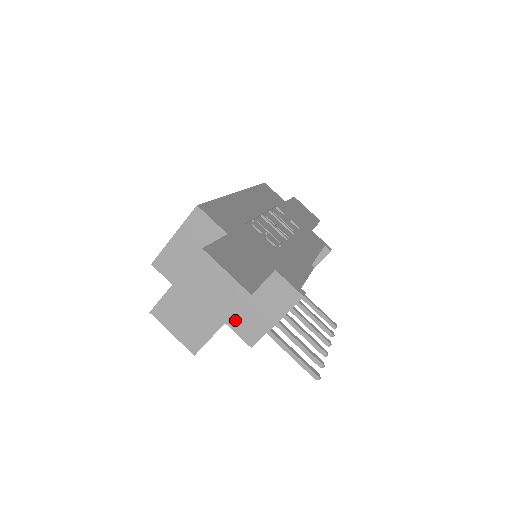
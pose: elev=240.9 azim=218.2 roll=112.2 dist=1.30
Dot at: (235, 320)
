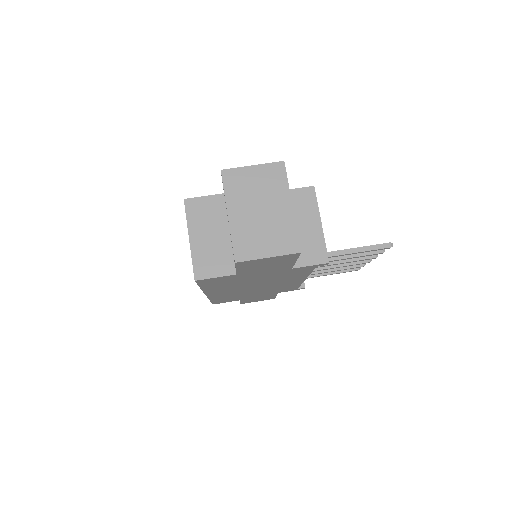
Dot at: occluded
